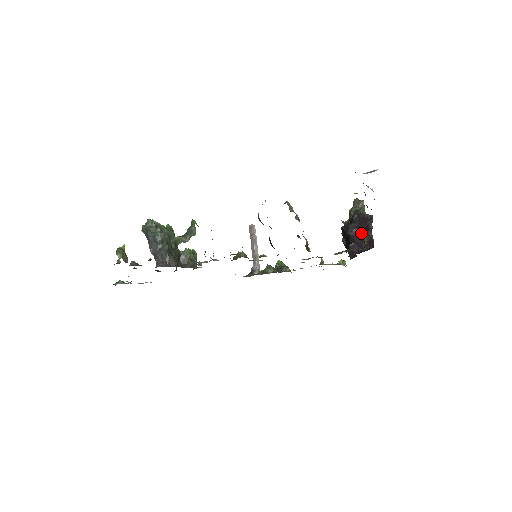
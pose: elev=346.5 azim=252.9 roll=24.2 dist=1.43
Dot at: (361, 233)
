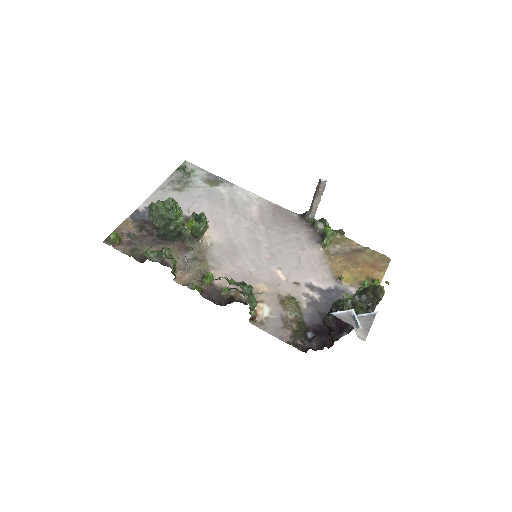
Dot at: (331, 330)
